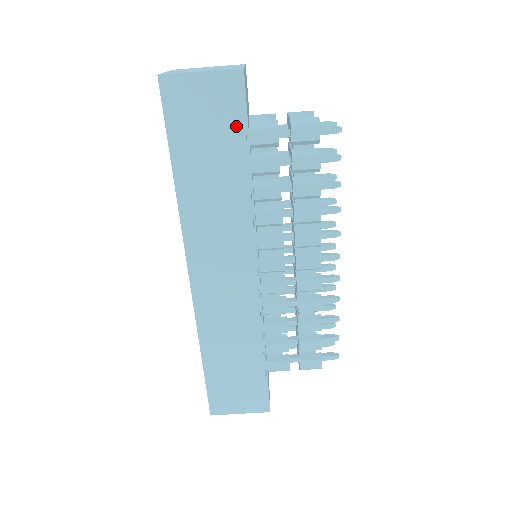
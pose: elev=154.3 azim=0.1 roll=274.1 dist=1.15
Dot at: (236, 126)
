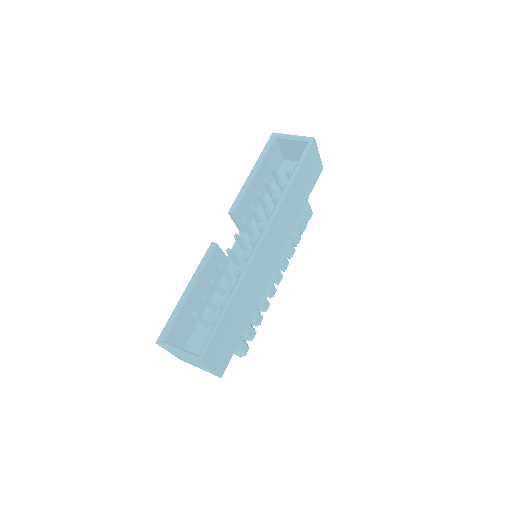
Dot at: (312, 185)
